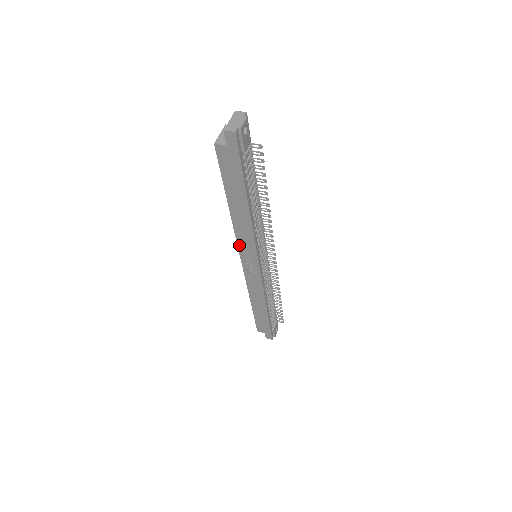
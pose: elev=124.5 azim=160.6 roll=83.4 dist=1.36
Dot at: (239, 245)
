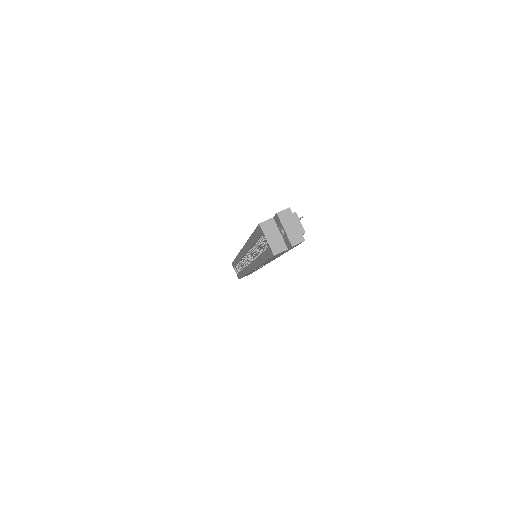
Dot at: (255, 268)
